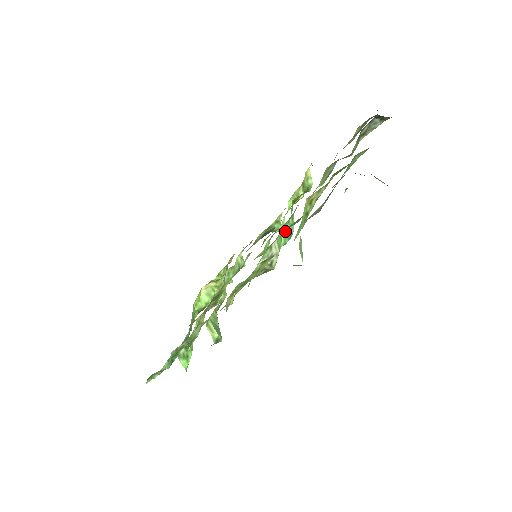
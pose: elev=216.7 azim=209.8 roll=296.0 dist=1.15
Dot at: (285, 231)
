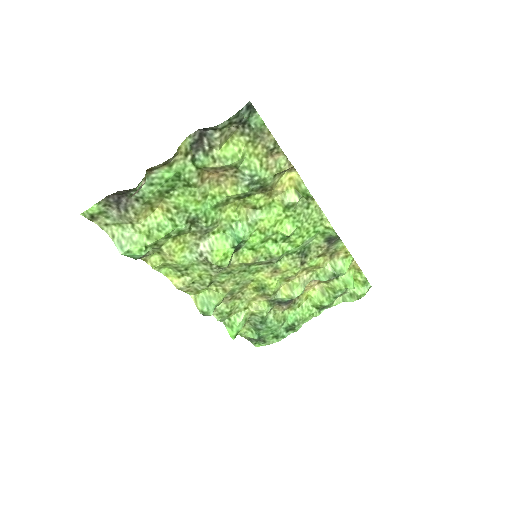
Dot at: (232, 234)
